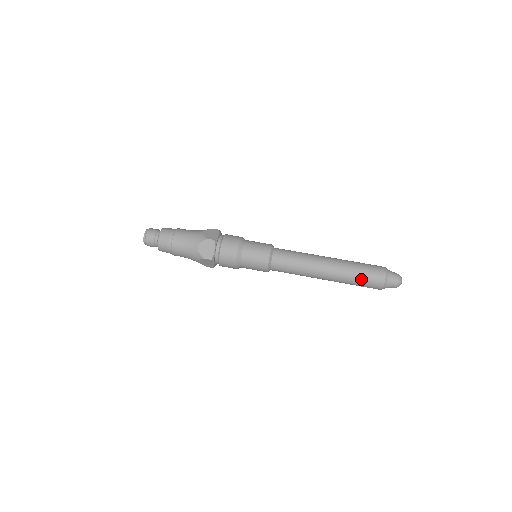
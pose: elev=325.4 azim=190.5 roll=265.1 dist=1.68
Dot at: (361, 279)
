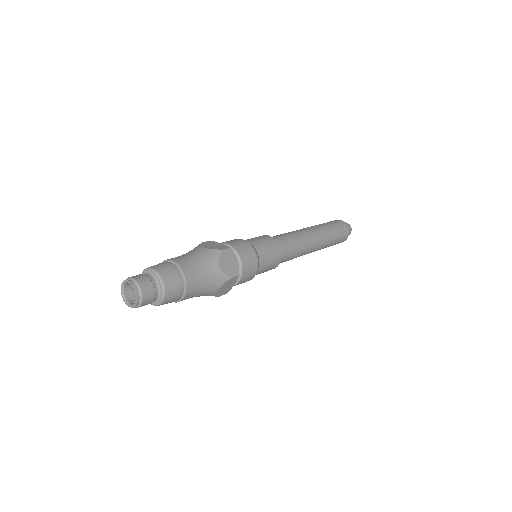
Dot at: (337, 235)
